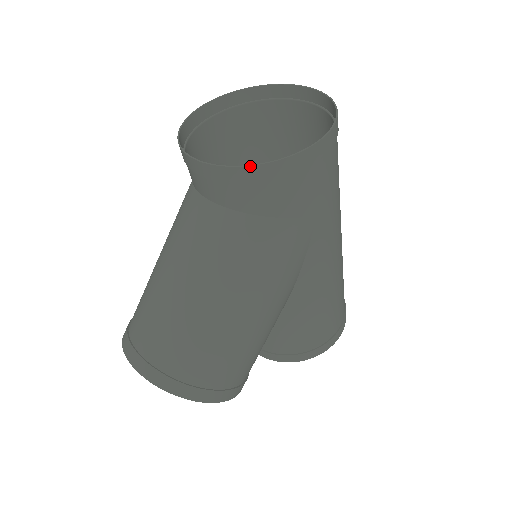
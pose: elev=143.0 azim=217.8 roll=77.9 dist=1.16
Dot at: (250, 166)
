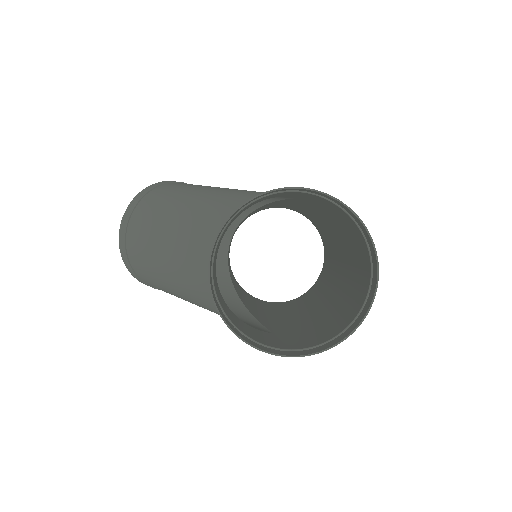
Dot at: (225, 323)
